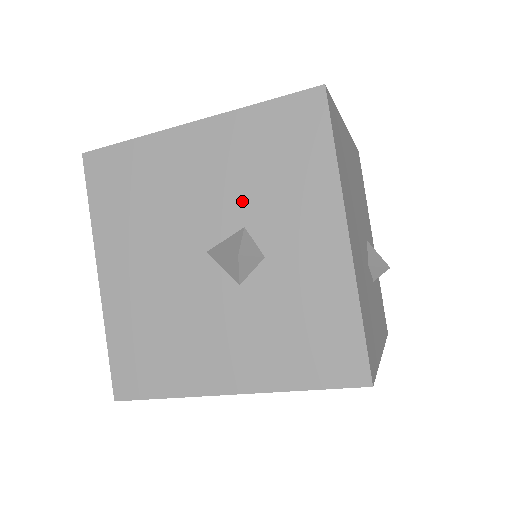
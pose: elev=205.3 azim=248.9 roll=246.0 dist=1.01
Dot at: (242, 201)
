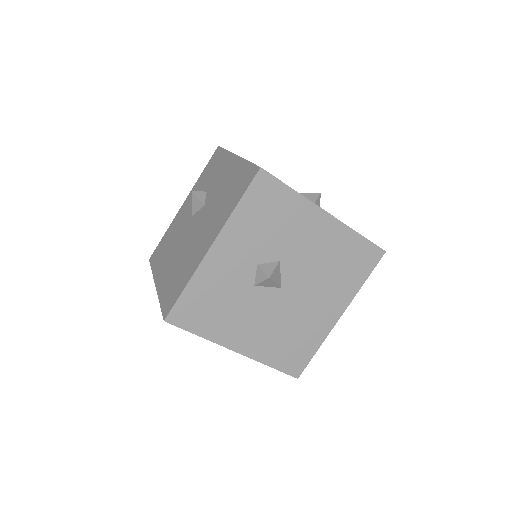
Dot at: occluded
